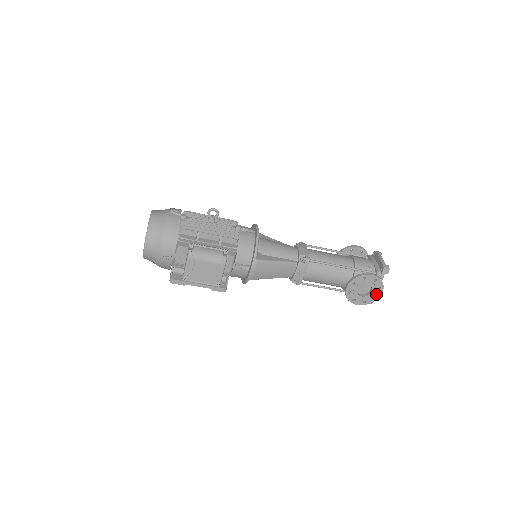
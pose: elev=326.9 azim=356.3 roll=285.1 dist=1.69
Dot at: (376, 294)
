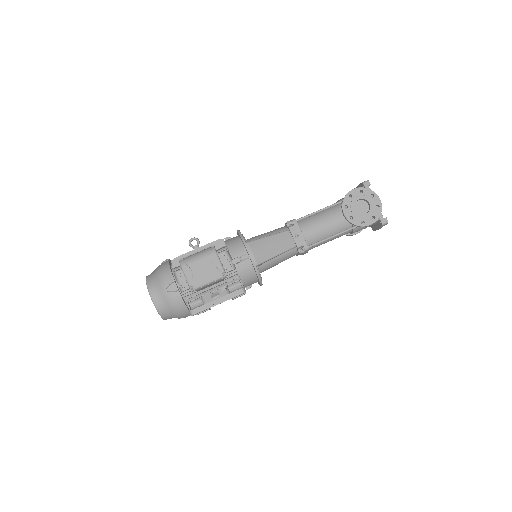
Dot at: (375, 203)
